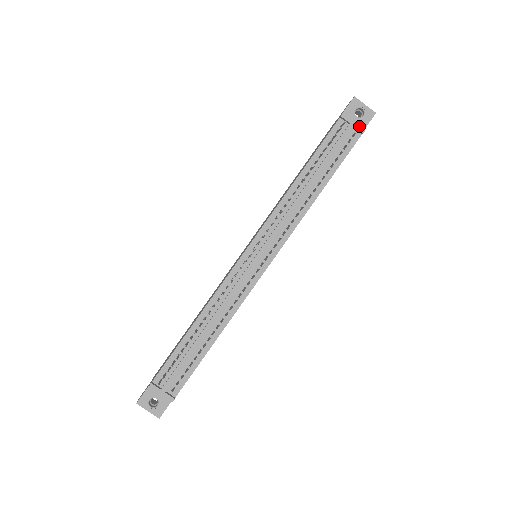
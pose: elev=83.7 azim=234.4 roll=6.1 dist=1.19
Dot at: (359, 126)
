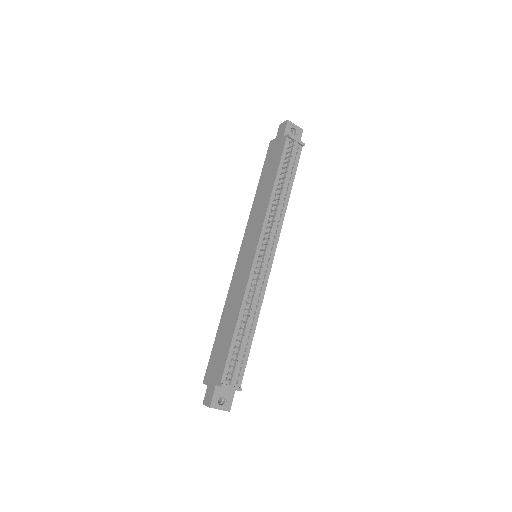
Dot at: (301, 141)
